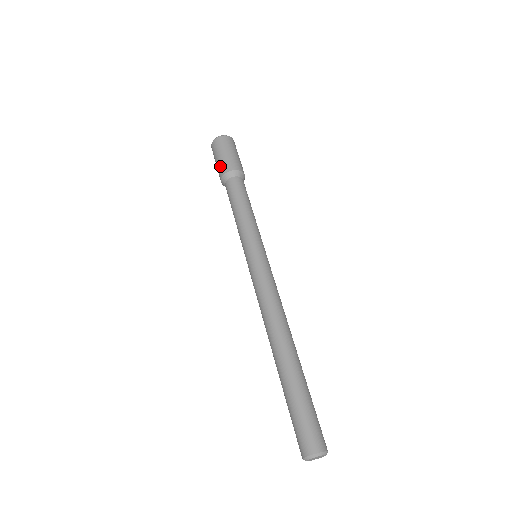
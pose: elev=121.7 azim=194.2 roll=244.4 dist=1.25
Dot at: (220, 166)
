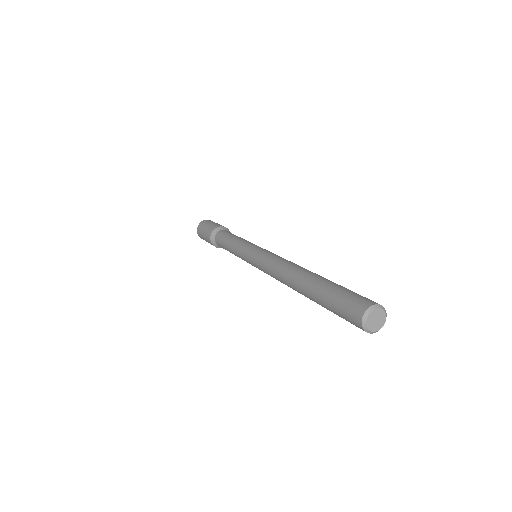
Dot at: (207, 240)
